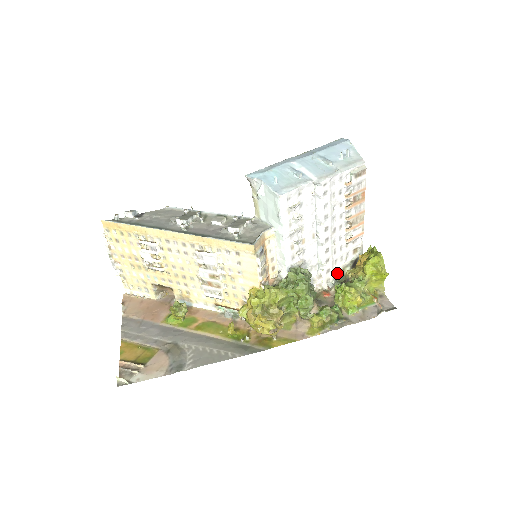
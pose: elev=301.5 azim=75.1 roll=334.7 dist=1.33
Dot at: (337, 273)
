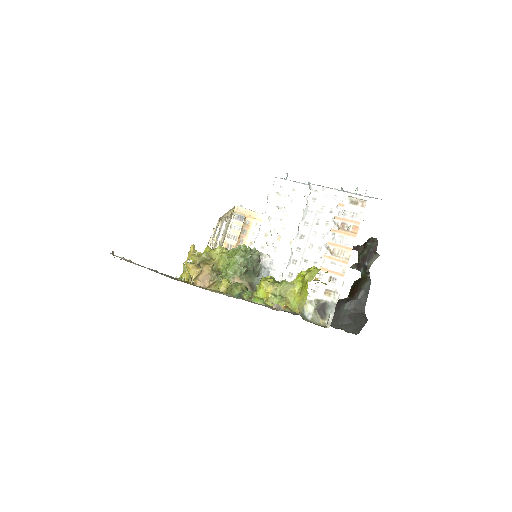
Dot at: occluded
